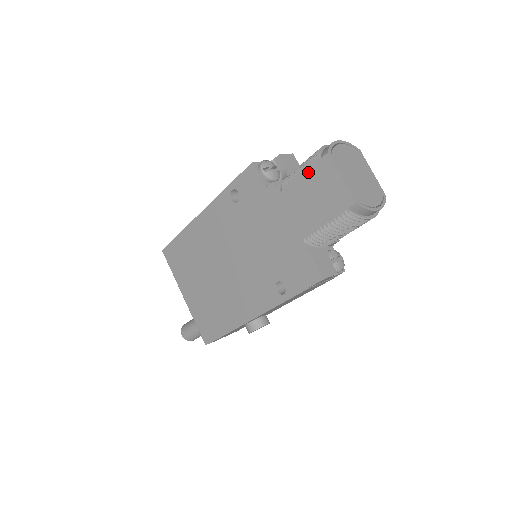
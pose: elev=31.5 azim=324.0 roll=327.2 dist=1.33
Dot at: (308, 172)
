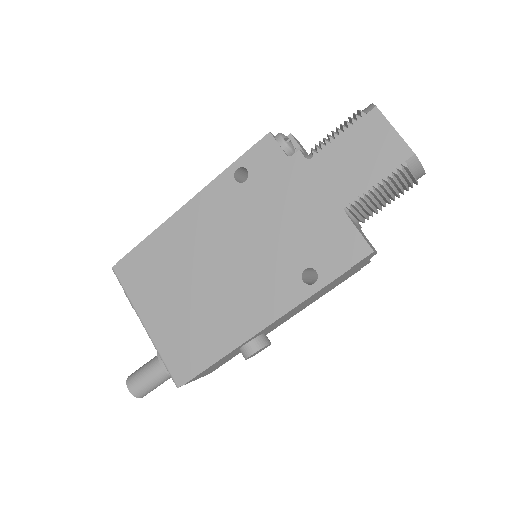
Dot at: (350, 131)
